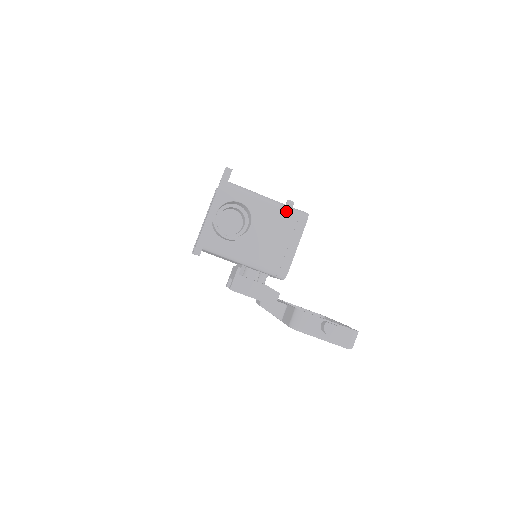
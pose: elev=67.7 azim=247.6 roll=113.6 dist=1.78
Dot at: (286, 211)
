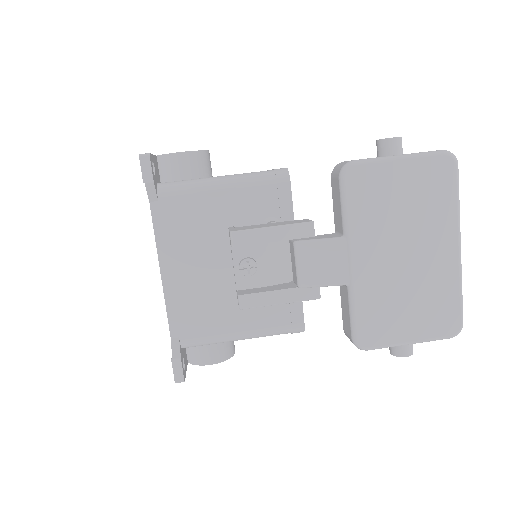
Dot at: occluded
